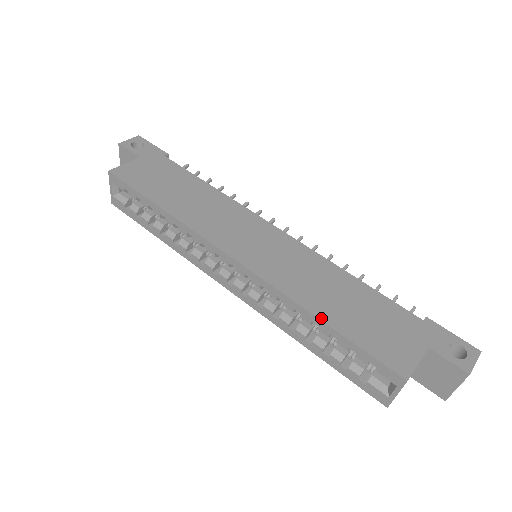
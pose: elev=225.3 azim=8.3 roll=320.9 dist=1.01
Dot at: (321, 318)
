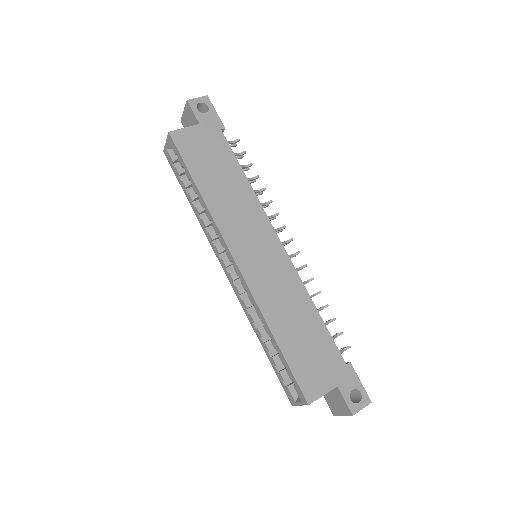
Dot at: (275, 337)
